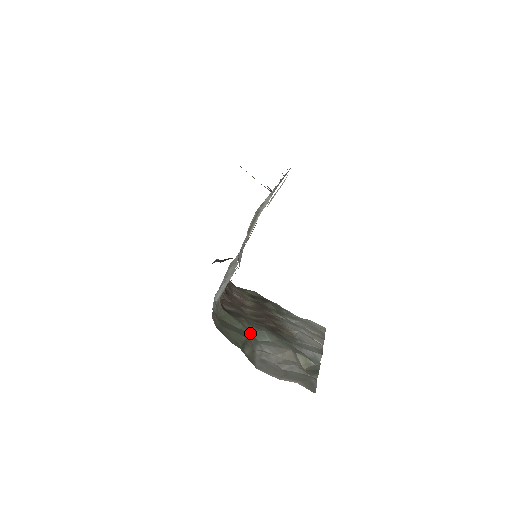
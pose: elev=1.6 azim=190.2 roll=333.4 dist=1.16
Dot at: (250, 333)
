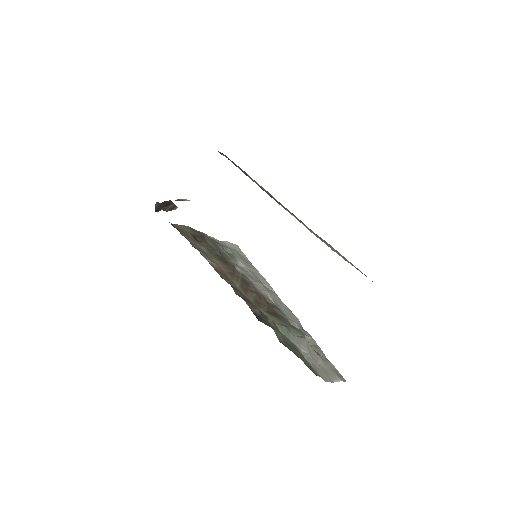
Dot at: (284, 336)
